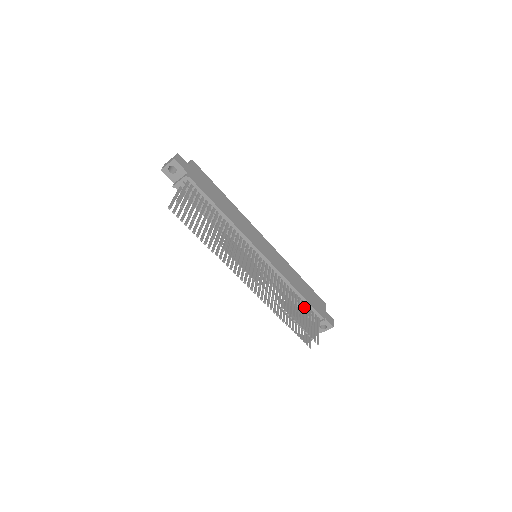
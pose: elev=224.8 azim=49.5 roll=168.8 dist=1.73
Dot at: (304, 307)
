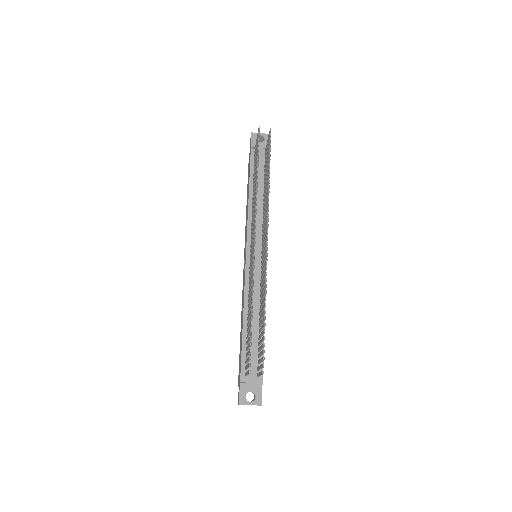
Dot at: occluded
